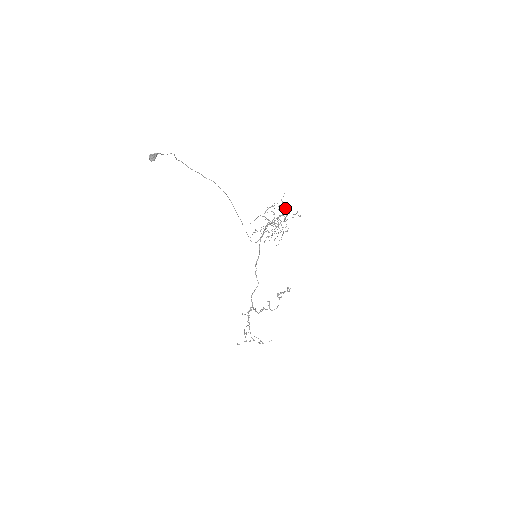
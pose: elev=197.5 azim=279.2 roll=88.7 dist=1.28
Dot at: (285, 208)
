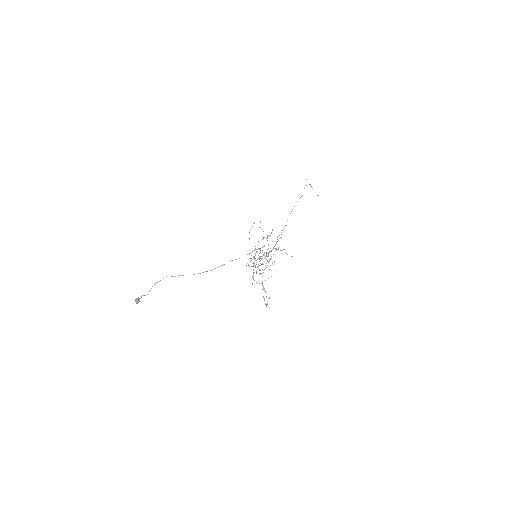
Dot at: occluded
